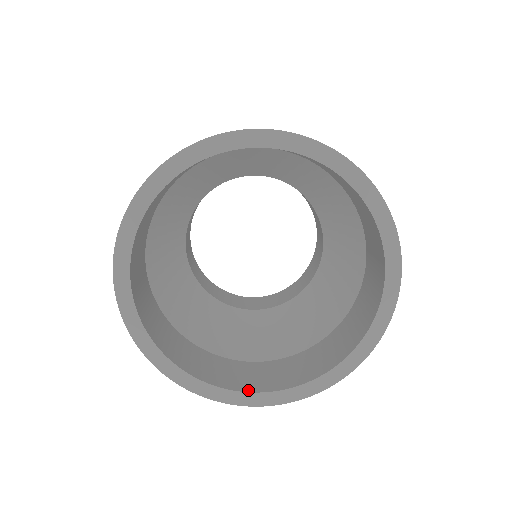
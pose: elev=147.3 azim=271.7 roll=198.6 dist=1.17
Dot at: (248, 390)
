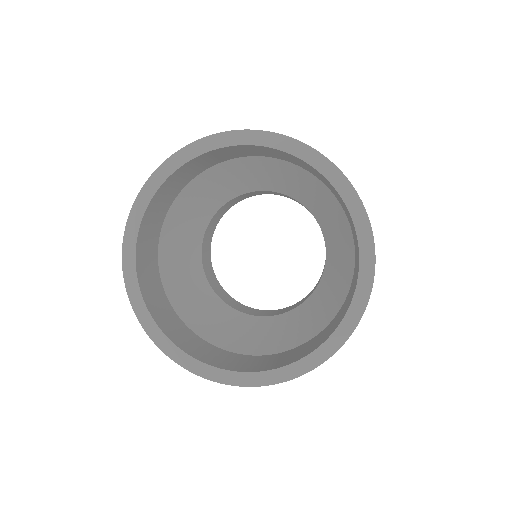
Dot at: (217, 366)
